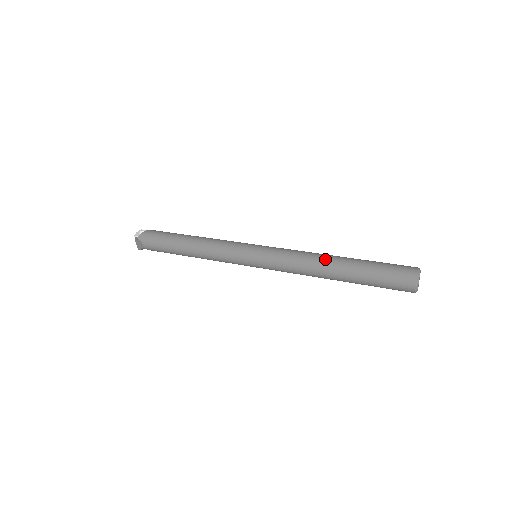
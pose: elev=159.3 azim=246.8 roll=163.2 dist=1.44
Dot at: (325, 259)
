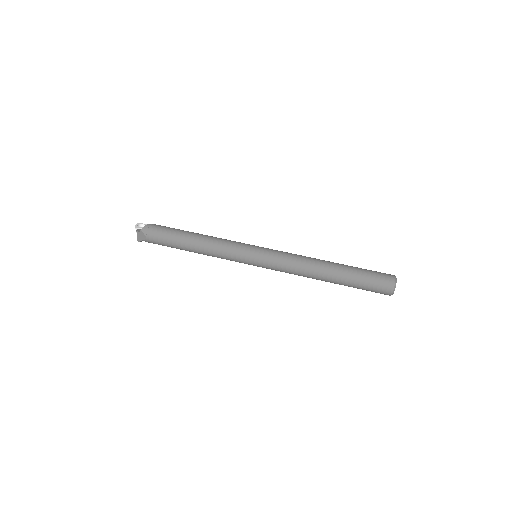
Dot at: (320, 263)
